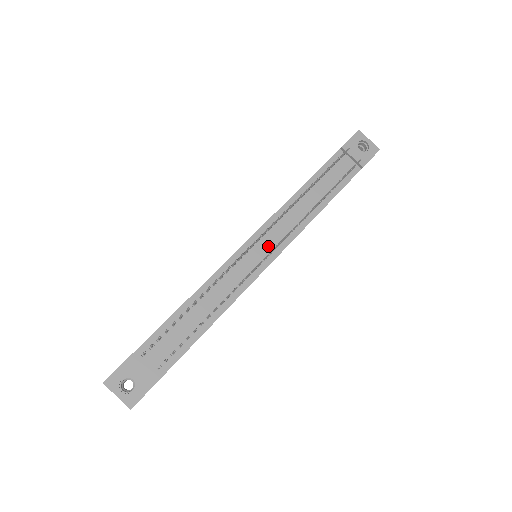
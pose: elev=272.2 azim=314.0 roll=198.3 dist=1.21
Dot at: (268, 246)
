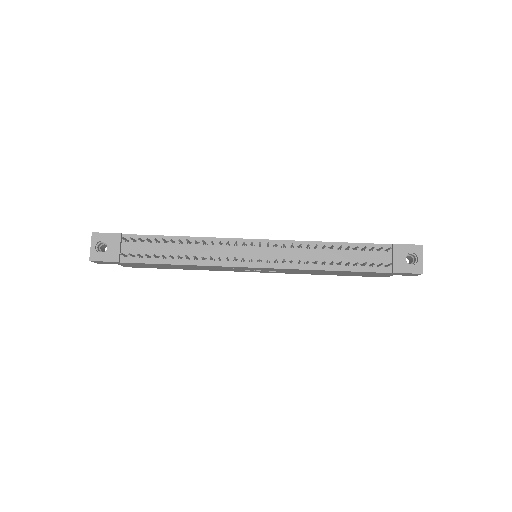
Dot at: (264, 256)
